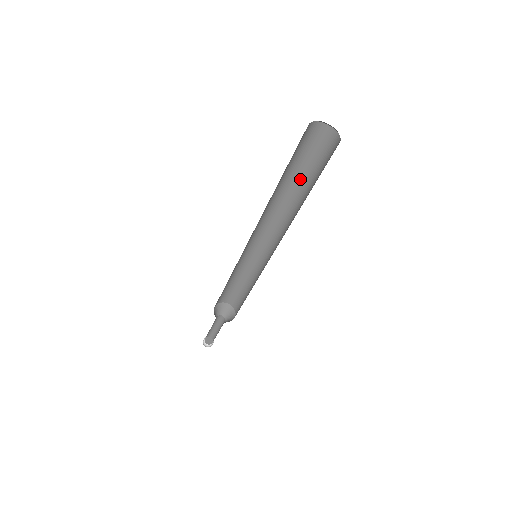
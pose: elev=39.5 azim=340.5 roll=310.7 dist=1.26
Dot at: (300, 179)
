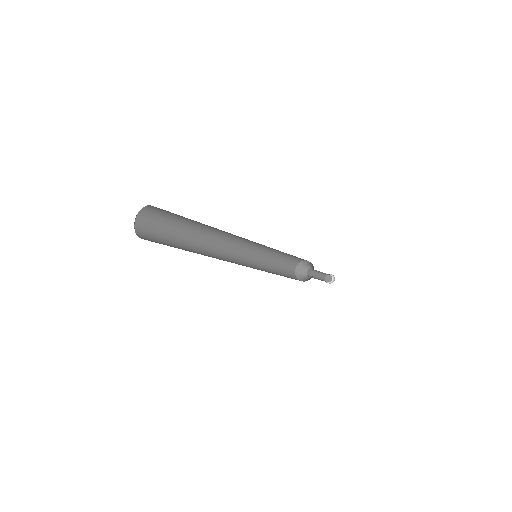
Dot at: occluded
